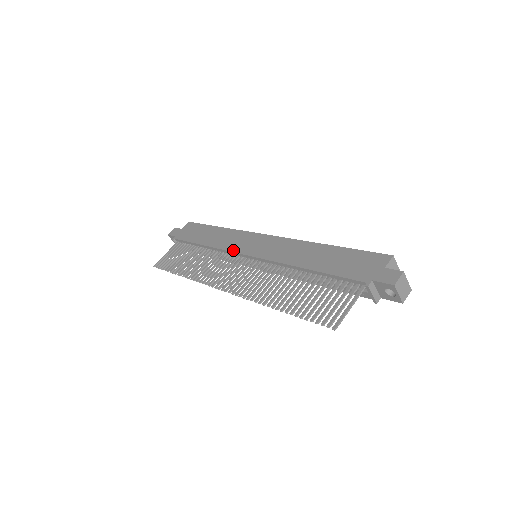
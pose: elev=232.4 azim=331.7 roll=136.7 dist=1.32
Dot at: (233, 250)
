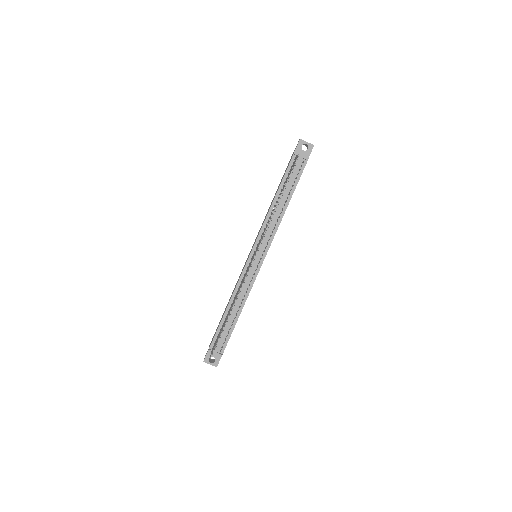
Dot at: (242, 271)
